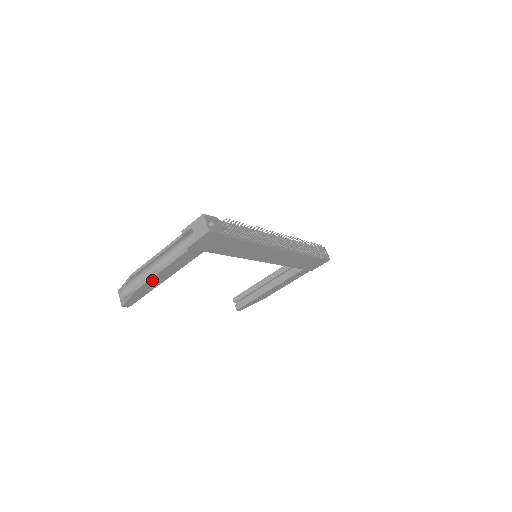
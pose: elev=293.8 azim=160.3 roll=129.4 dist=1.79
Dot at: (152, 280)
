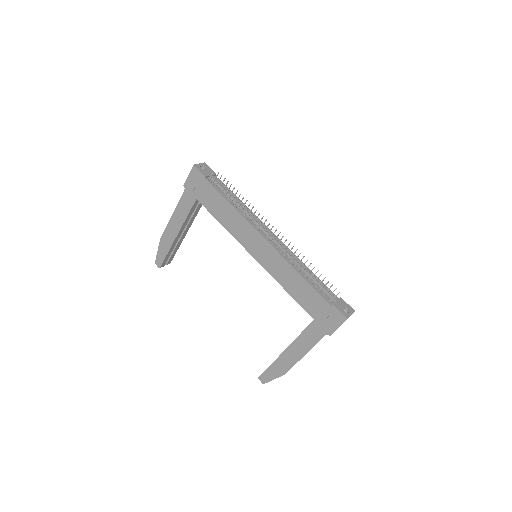
Dot at: (169, 228)
